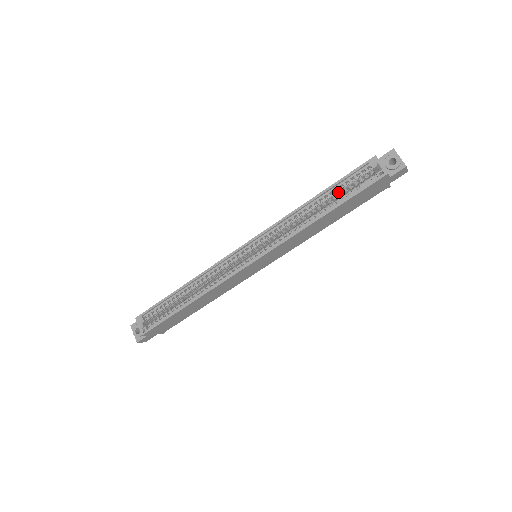
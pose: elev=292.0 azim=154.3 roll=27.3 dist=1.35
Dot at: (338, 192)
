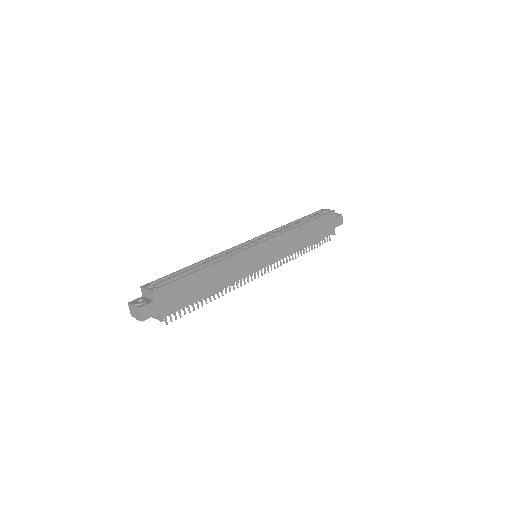
Dot at: occluded
